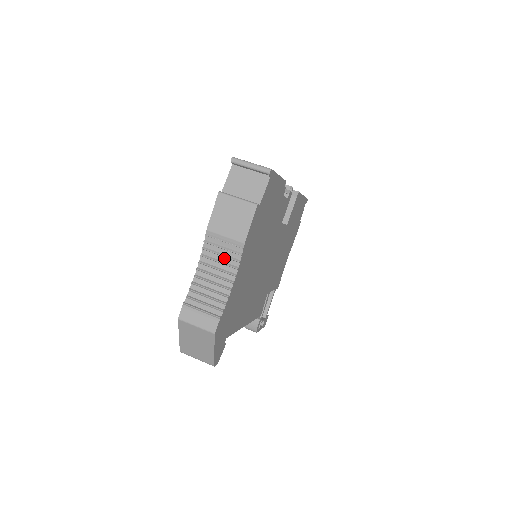
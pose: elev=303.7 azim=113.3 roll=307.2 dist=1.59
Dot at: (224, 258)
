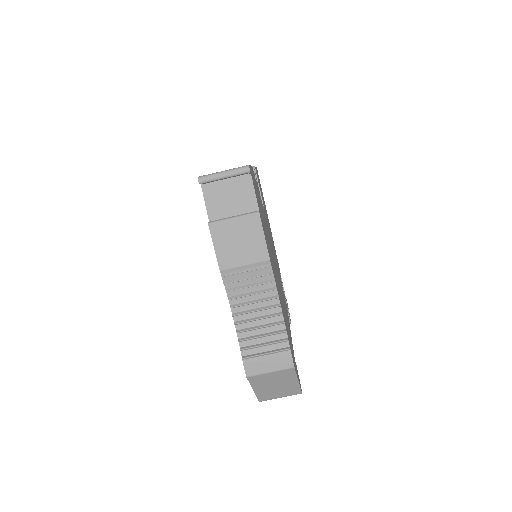
Dot at: (255, 287)
